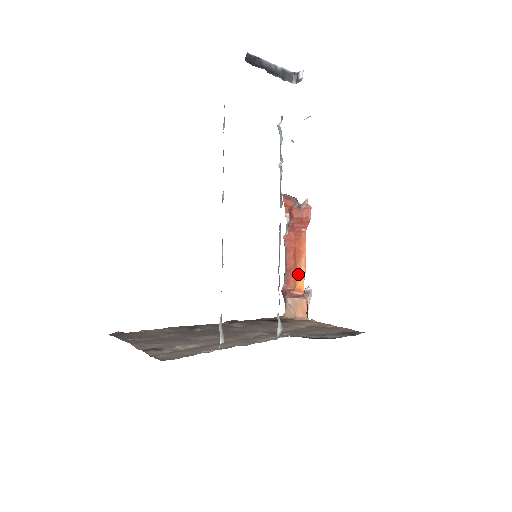
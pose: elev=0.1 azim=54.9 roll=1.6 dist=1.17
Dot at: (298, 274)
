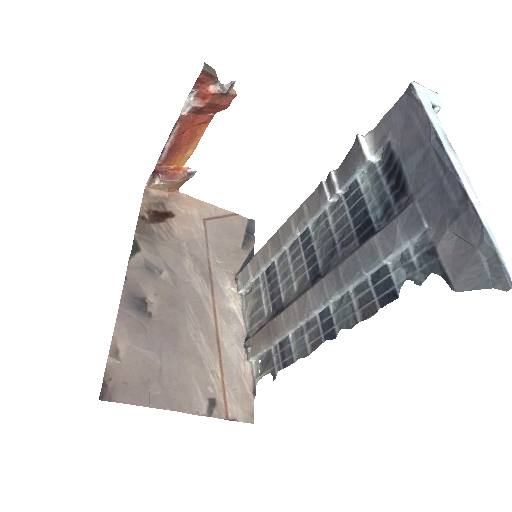
Dot at: (183, 155)
